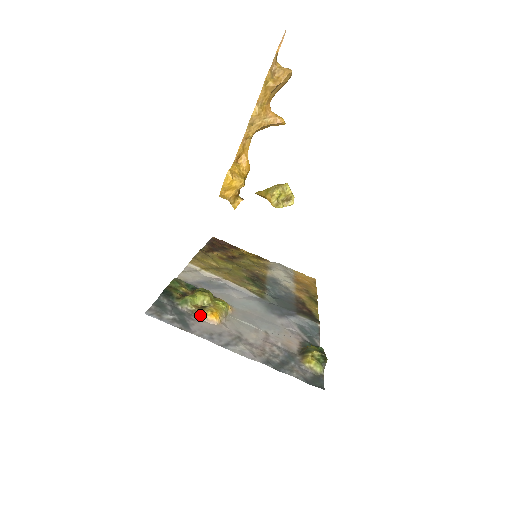
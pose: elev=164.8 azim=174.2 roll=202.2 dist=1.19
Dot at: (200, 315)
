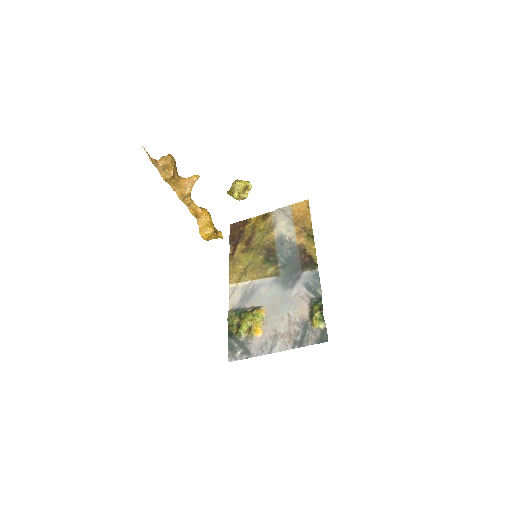
Dot at: (251, 336)
